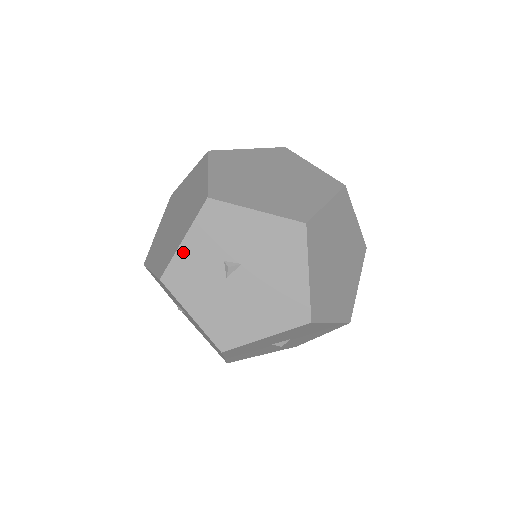
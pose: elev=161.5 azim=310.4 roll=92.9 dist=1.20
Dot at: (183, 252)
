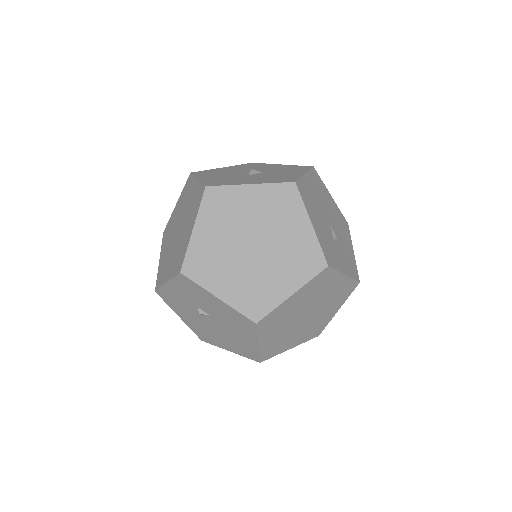
Dot at: (168, 288)
